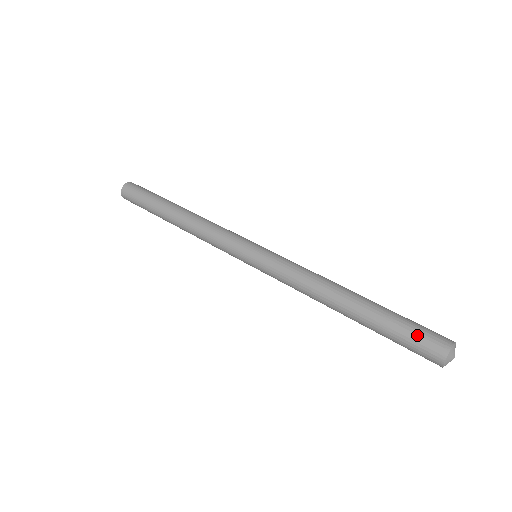
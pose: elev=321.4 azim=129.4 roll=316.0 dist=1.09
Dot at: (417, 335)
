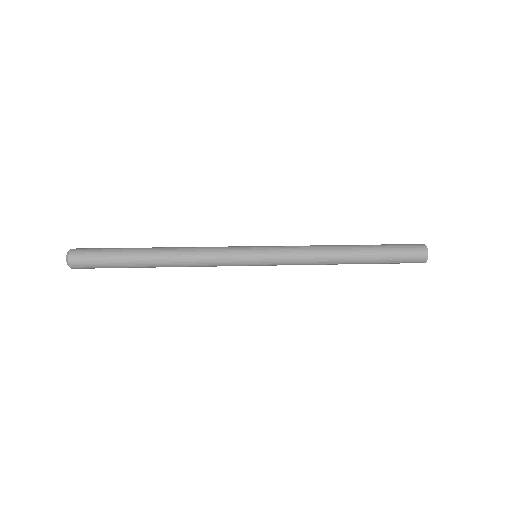
Dot at: (405, 246)
